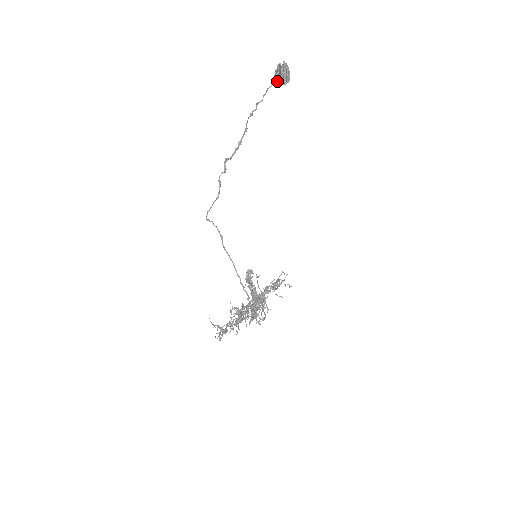
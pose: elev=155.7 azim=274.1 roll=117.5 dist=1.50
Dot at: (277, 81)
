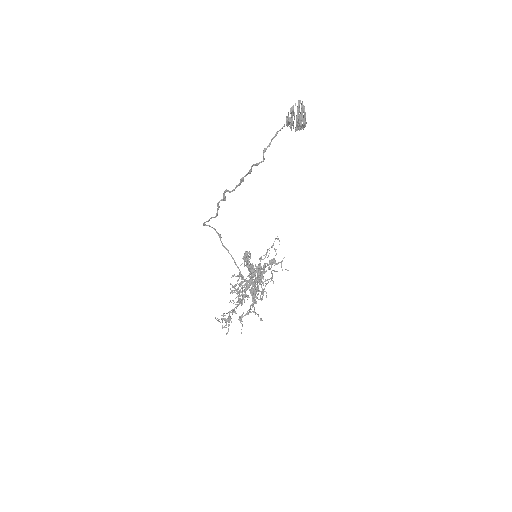
Dot at: (290, 126)
